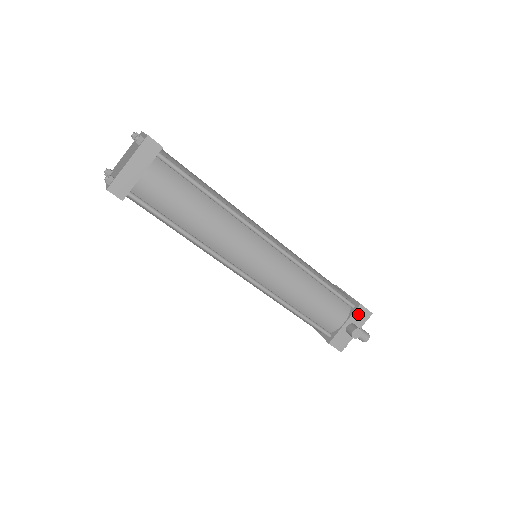
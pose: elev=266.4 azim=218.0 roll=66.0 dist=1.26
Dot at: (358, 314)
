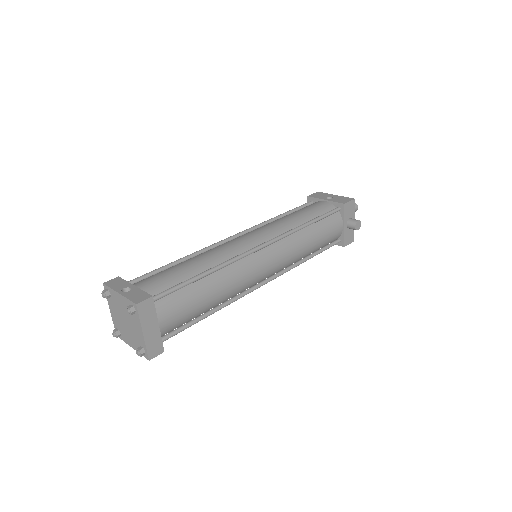
Dot at: (347, 211)
